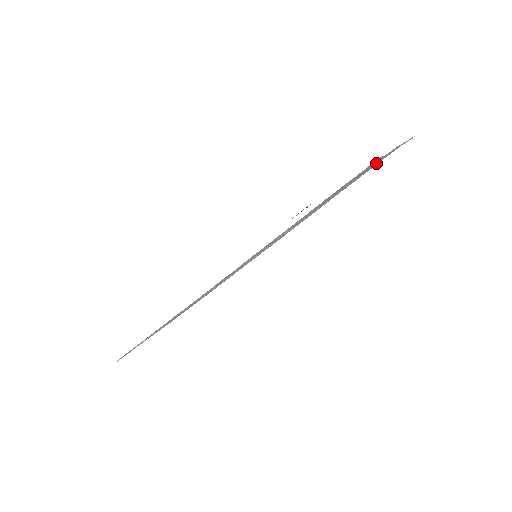
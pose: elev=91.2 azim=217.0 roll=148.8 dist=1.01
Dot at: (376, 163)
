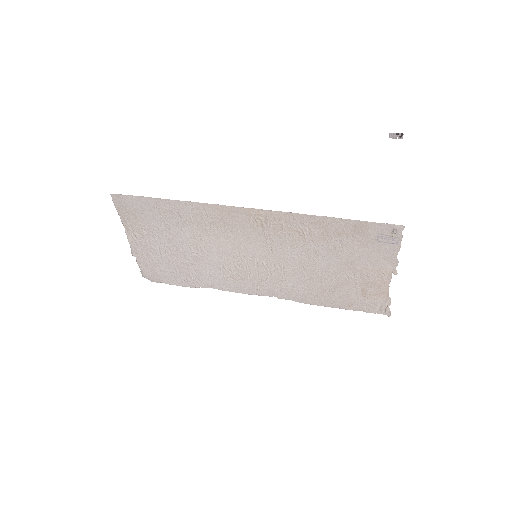
Dot at: (371, 278)
